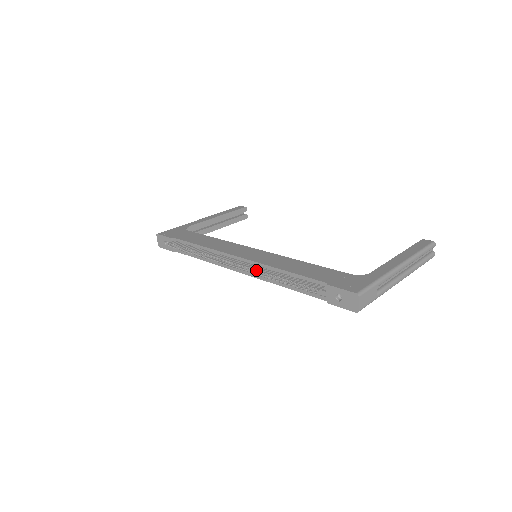
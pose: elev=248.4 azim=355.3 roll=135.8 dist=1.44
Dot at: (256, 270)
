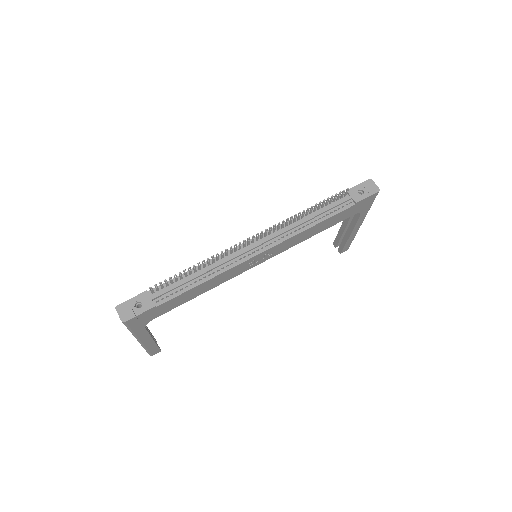
Dot at: (286, 221)
